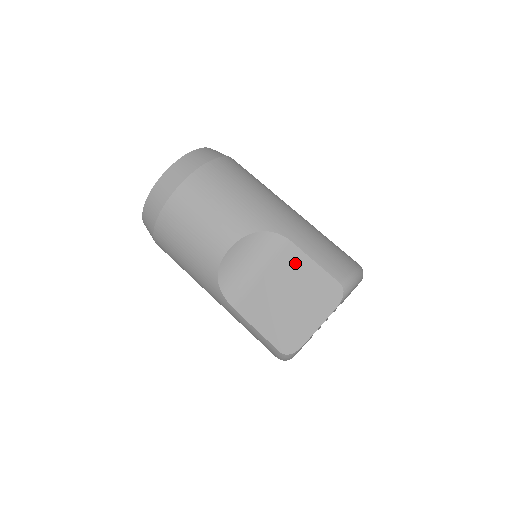
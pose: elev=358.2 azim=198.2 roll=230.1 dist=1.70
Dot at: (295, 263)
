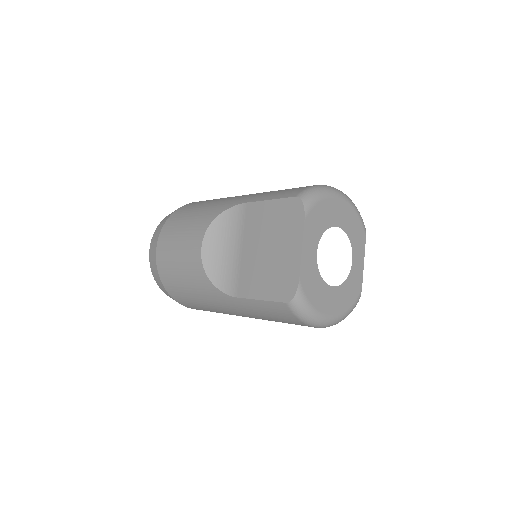
Dot at: (257, 216)
